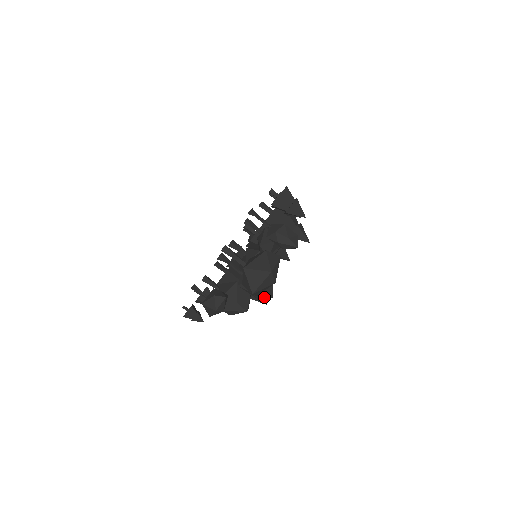
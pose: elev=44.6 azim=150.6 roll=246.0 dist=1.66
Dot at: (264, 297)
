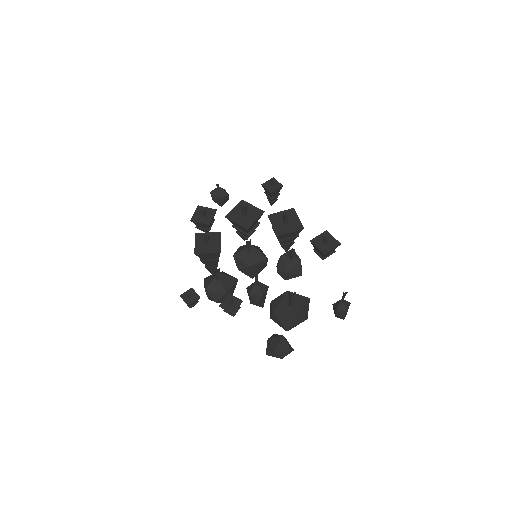
Dot at: (258, 305)
